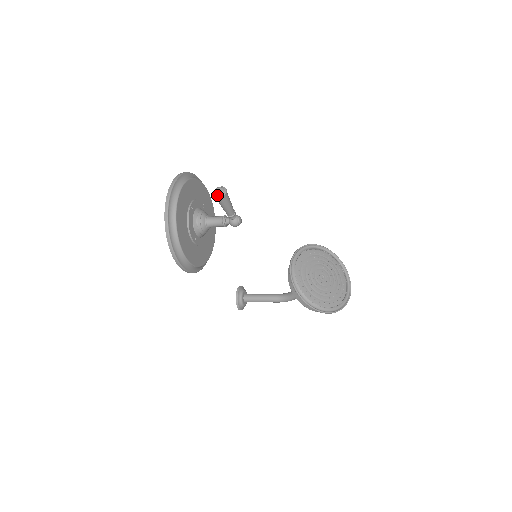
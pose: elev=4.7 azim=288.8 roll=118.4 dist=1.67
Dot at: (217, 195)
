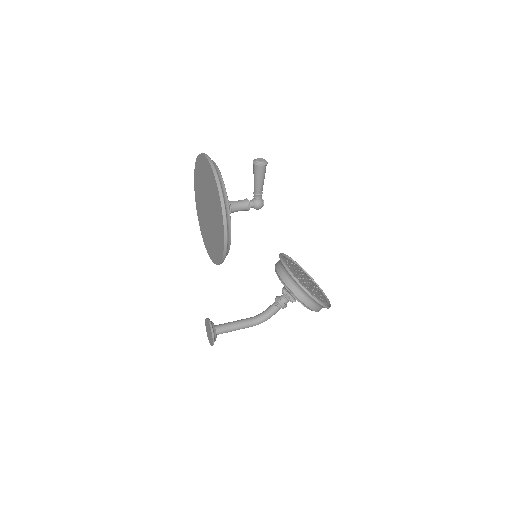
Dot at: (261, 163)
